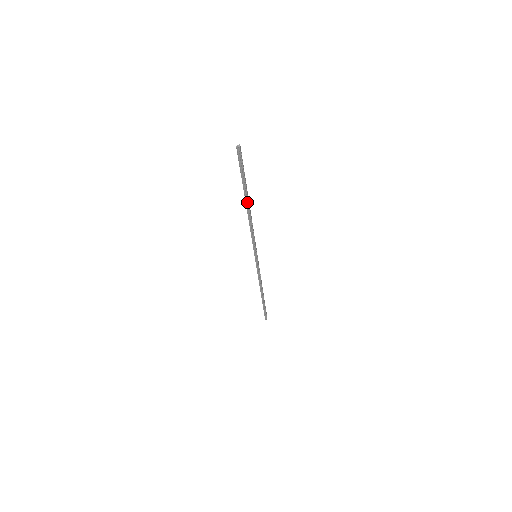
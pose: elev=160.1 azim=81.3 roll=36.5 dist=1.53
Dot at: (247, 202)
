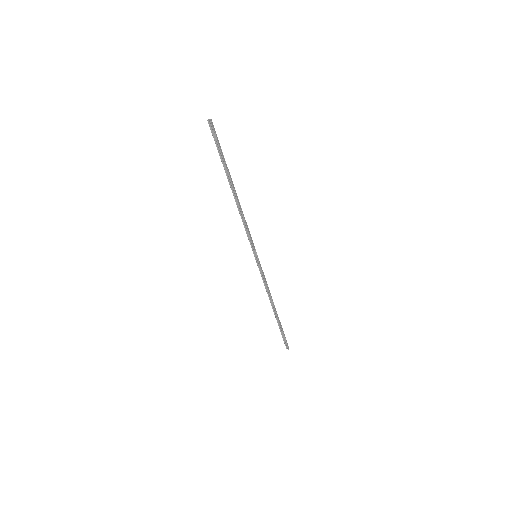
Dot at: (231, 185)
